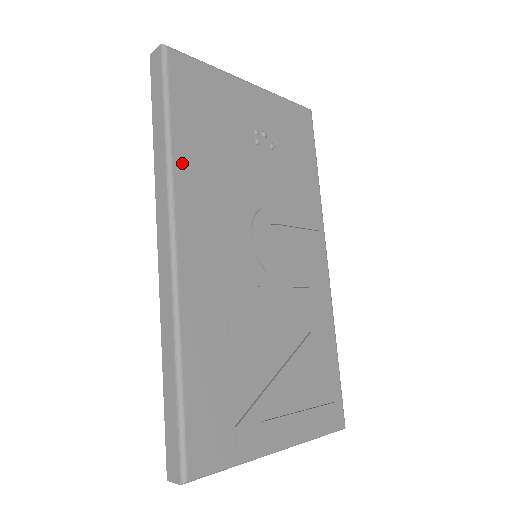
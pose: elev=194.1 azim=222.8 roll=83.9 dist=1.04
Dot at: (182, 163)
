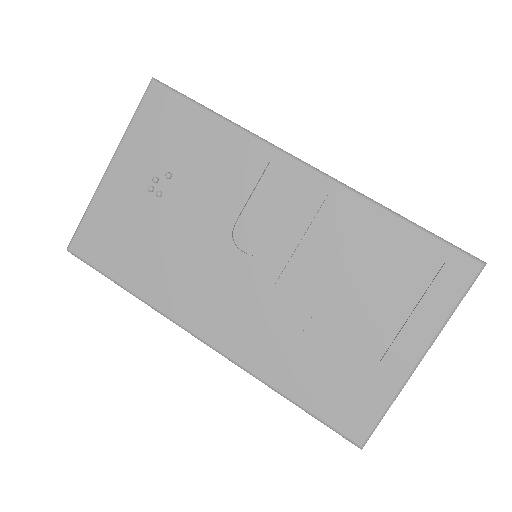
Dot at: (151, 294)
